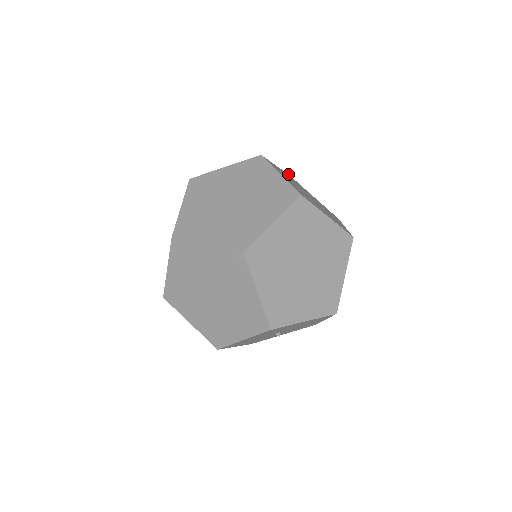
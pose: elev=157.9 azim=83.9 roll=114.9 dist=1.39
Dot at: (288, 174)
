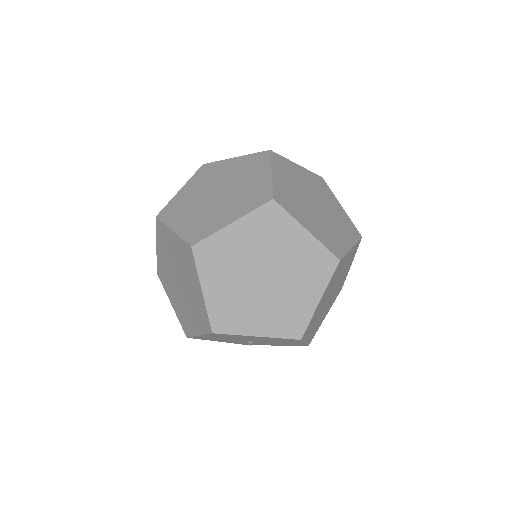
Dot at: (320, 176)
